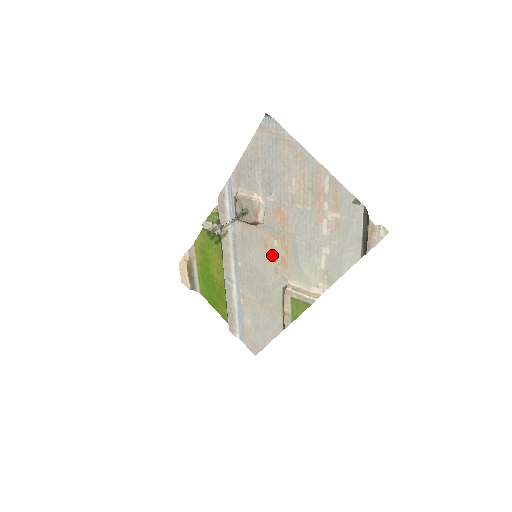
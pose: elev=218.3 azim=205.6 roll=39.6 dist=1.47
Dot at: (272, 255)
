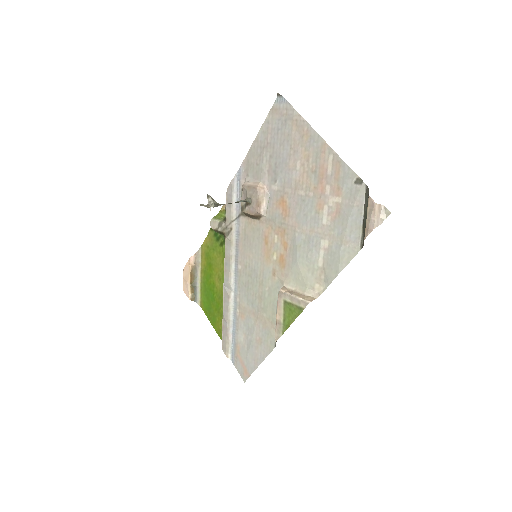
Dot at: (271, 253)
